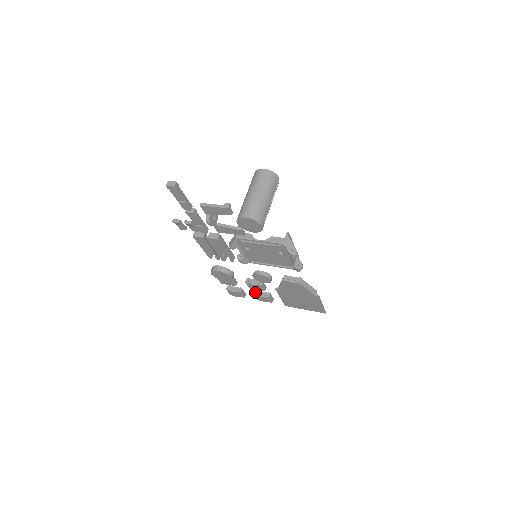
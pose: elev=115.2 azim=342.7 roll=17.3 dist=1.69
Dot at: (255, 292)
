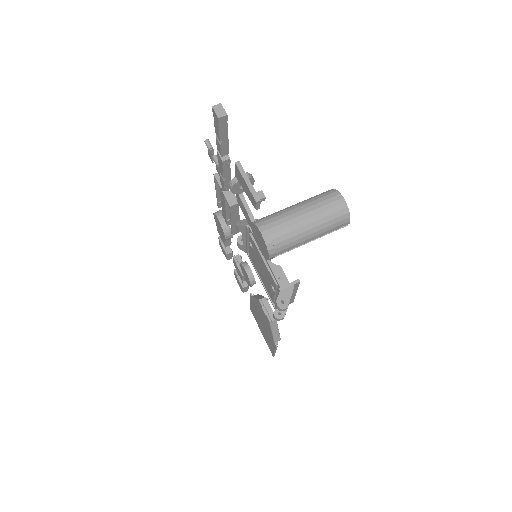
Dot at: occluded
